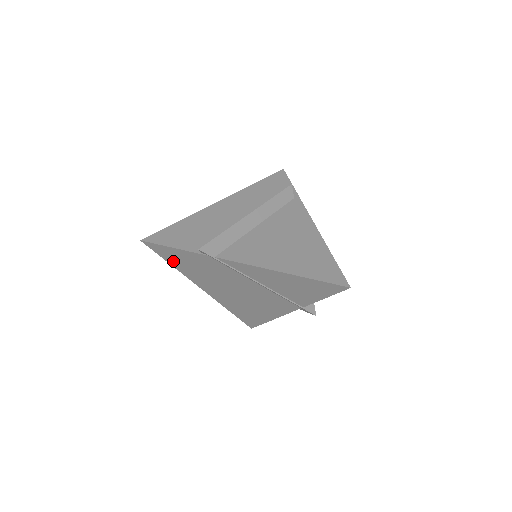
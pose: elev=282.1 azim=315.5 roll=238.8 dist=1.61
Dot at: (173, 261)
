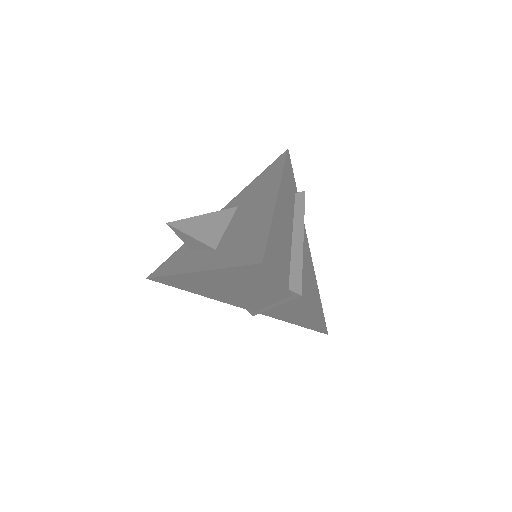
Dot at: (240, 271)
